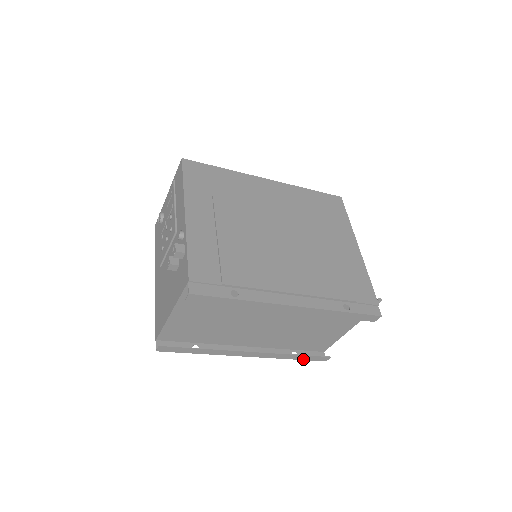
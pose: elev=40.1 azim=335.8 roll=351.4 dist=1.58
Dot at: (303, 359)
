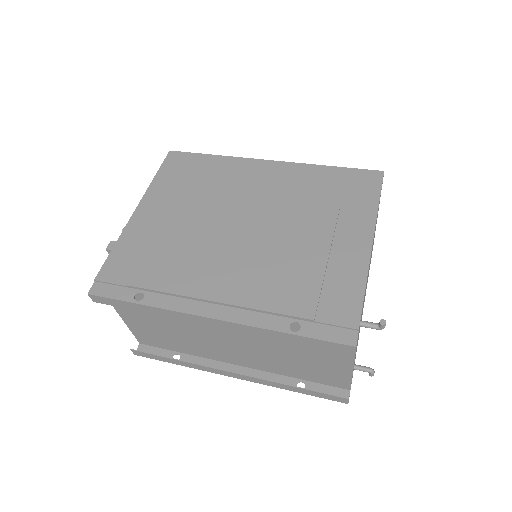
Dot at: (310, 394)
